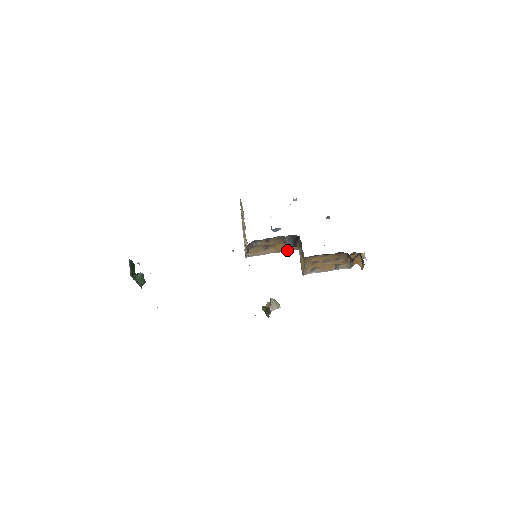
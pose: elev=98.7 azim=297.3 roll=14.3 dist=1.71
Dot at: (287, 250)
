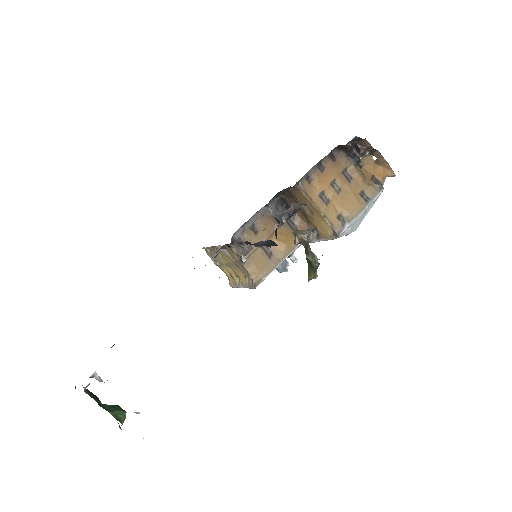
Dot at: occluded
